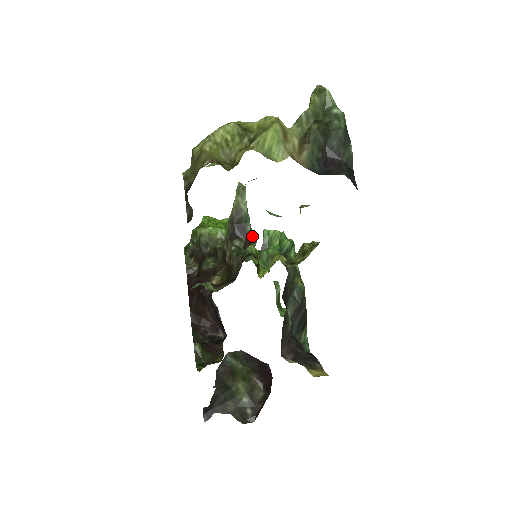
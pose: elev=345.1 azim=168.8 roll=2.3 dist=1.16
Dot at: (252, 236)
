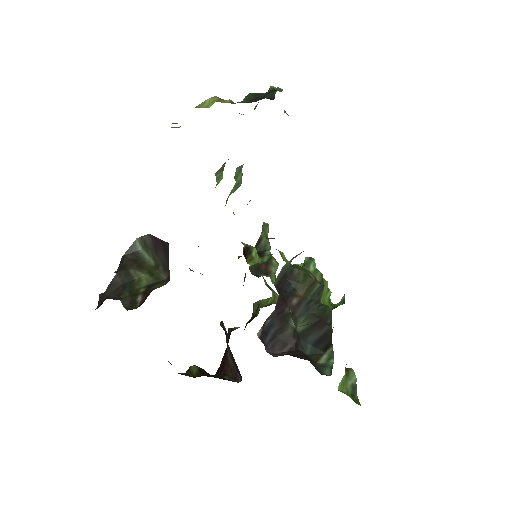
Dot at: (270, 260)
